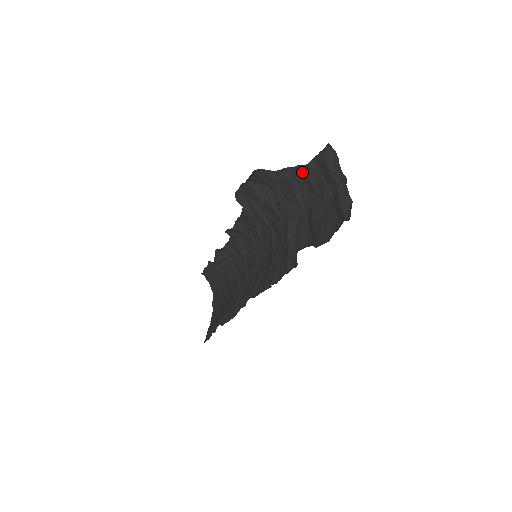
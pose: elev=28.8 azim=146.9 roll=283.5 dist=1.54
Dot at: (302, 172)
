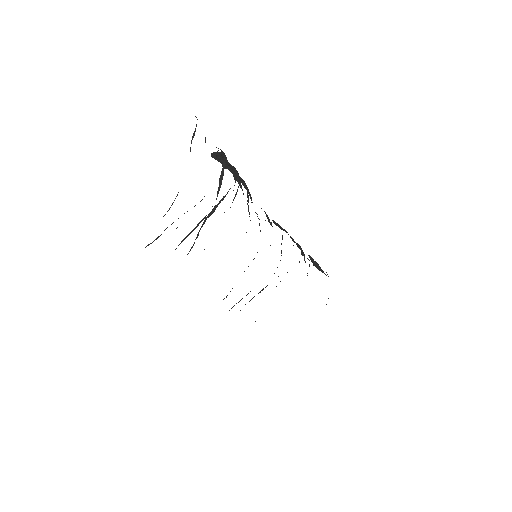
Dot at: occluded
